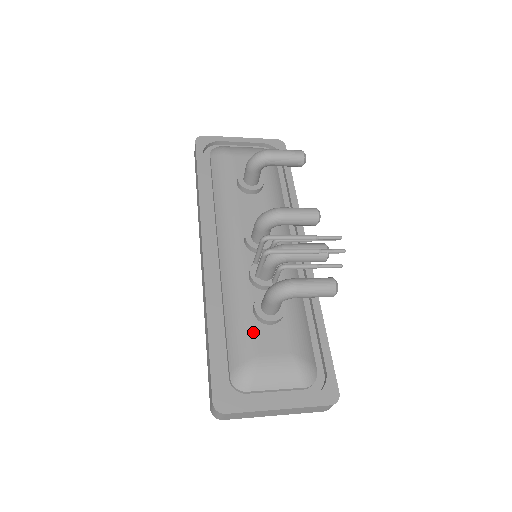
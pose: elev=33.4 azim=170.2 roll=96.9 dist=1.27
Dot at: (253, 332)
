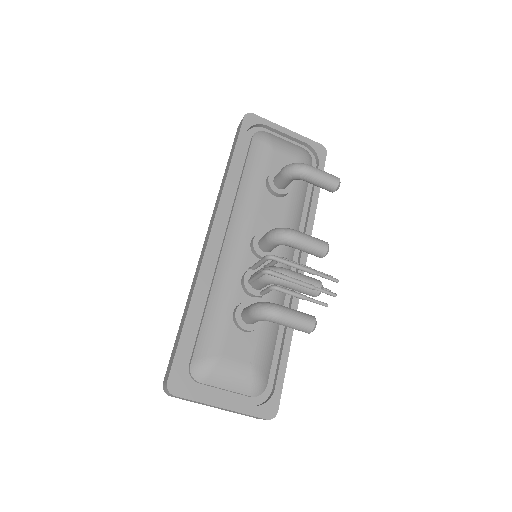
Dot at: (226, 333)
